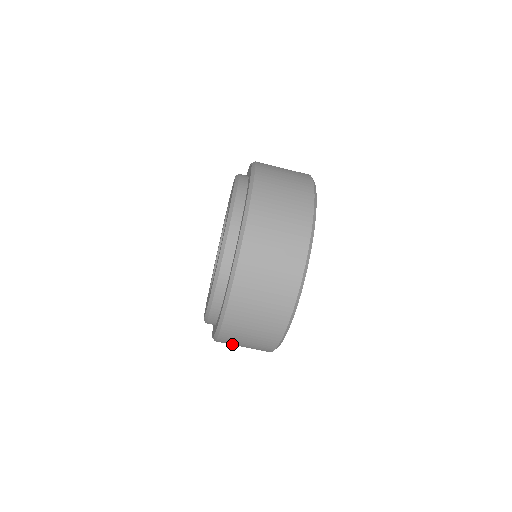
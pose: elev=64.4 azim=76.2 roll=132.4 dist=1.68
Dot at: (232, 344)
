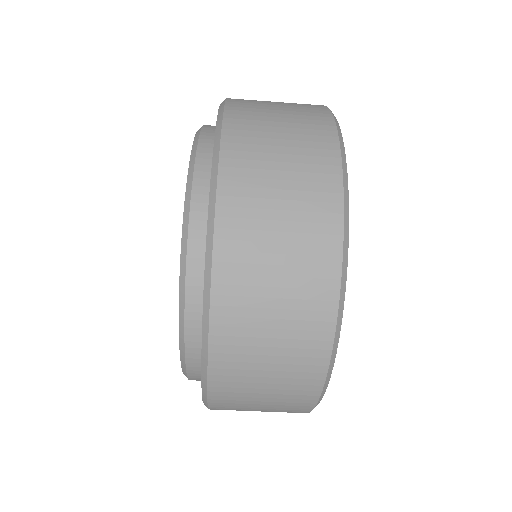
Dot at: (241, 393)
